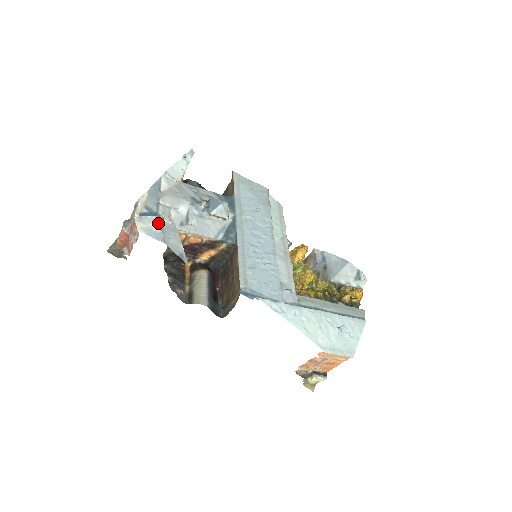
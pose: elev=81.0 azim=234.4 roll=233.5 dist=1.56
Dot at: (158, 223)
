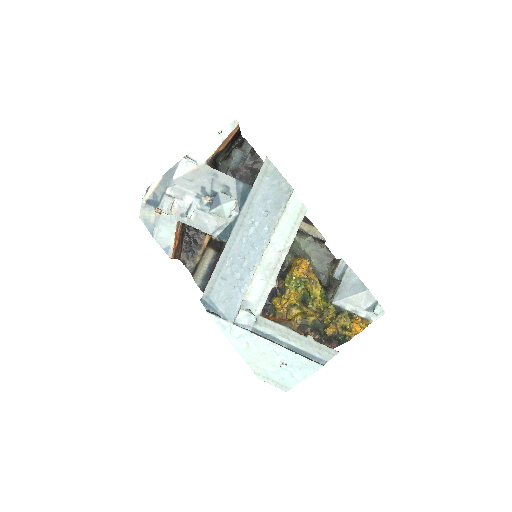
Dot at: (155, 215)
